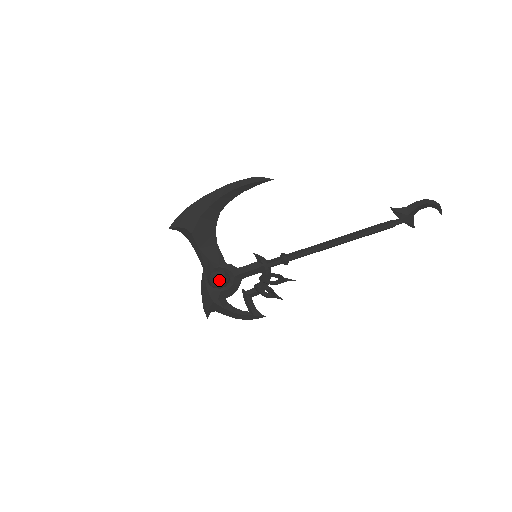
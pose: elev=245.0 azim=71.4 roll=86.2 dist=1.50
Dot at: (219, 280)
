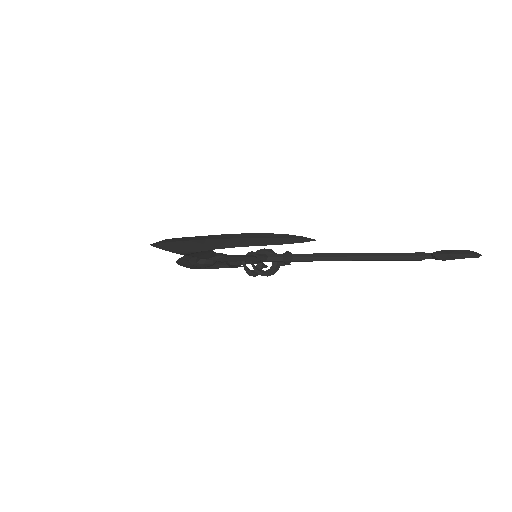
Dot at: (204, 267)
